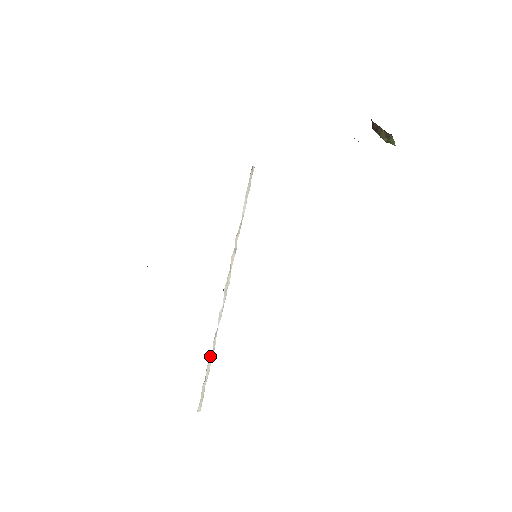
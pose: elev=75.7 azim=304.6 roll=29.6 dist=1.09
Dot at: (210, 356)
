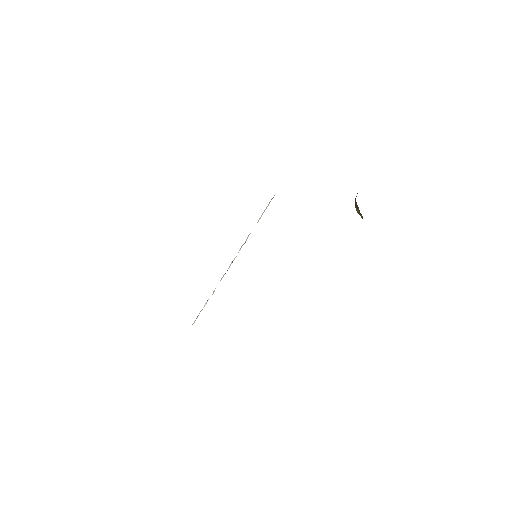
Dot at: occluded
